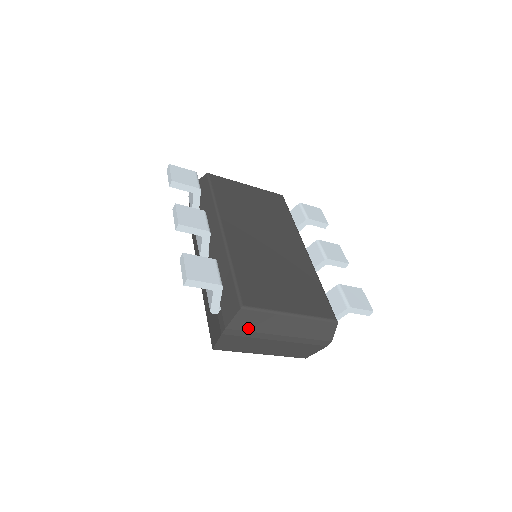
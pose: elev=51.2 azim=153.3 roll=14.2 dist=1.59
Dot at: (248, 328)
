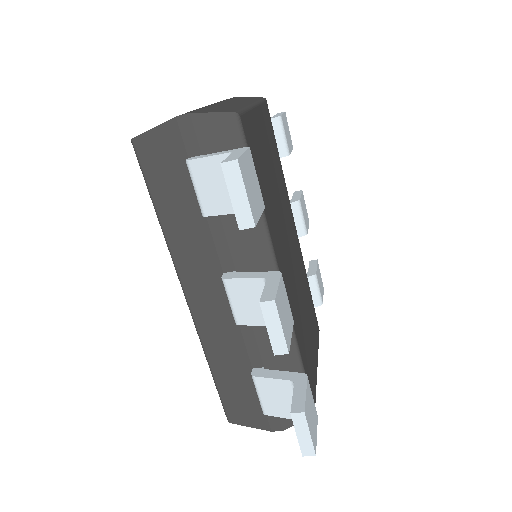
Dot at: occluded
